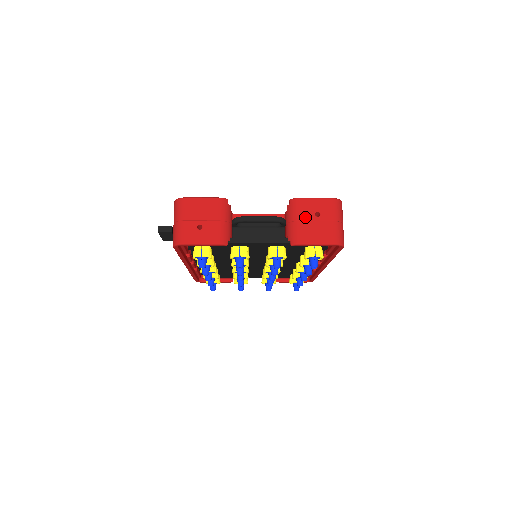
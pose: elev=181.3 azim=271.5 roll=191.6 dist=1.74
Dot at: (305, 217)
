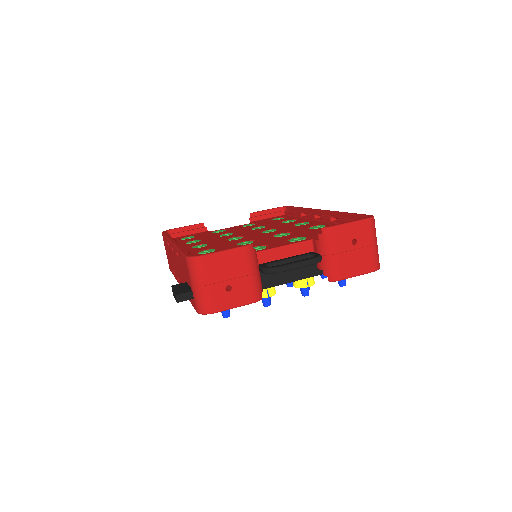
Dot at: (342, 248)
